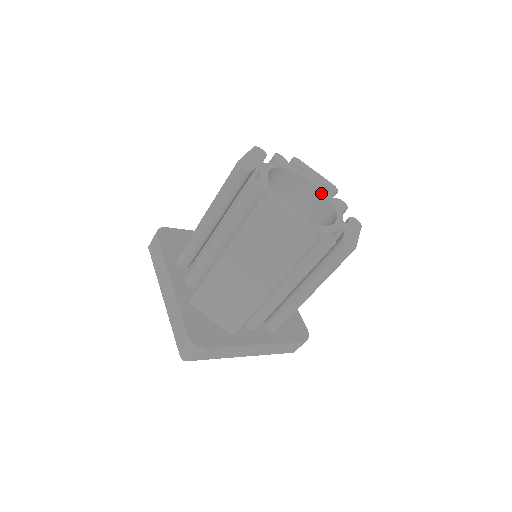
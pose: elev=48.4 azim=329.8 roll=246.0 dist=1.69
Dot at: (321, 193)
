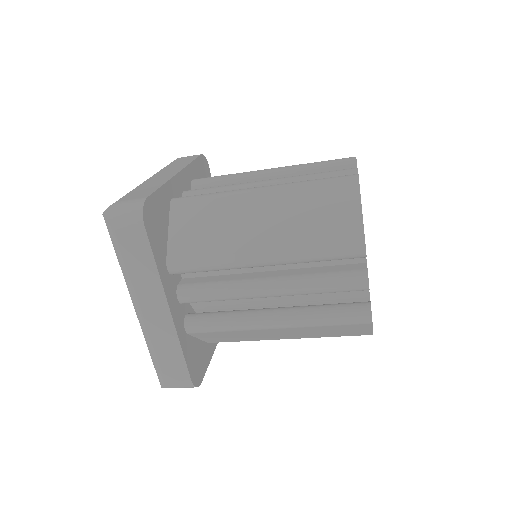
Dot at: occluded
